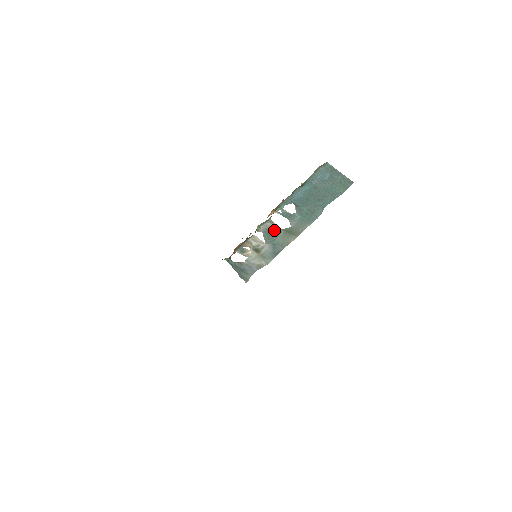
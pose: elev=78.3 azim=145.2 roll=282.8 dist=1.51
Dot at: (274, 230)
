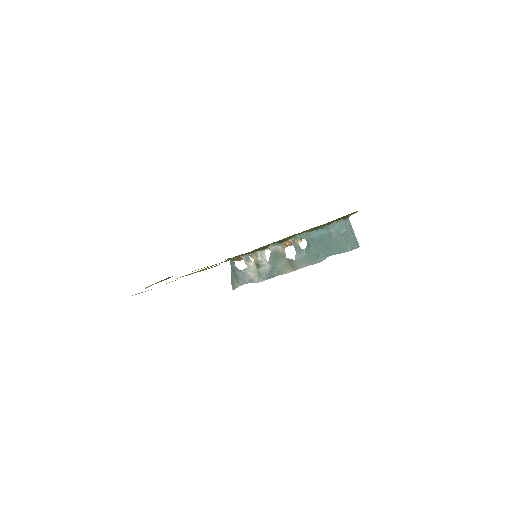
Dot at: (281, 255)
